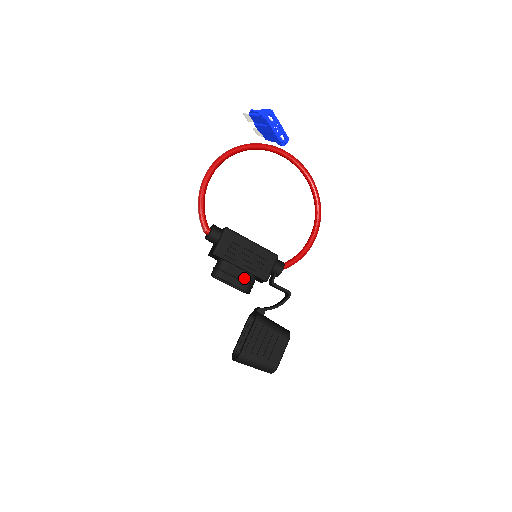
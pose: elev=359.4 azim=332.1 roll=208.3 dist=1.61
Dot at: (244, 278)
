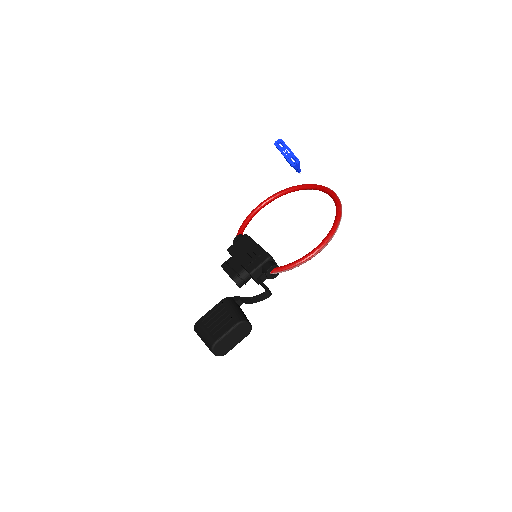
Dot at: (237, 269)
